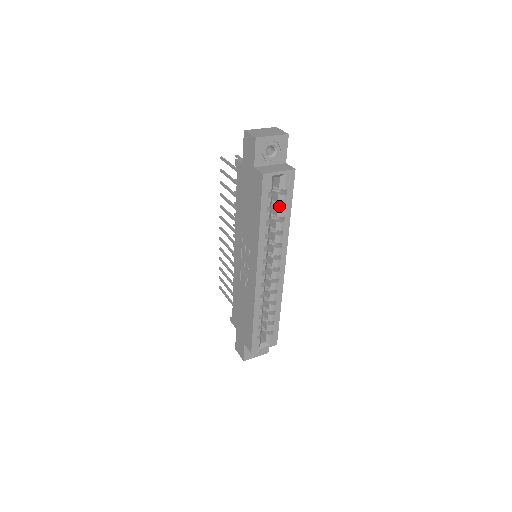
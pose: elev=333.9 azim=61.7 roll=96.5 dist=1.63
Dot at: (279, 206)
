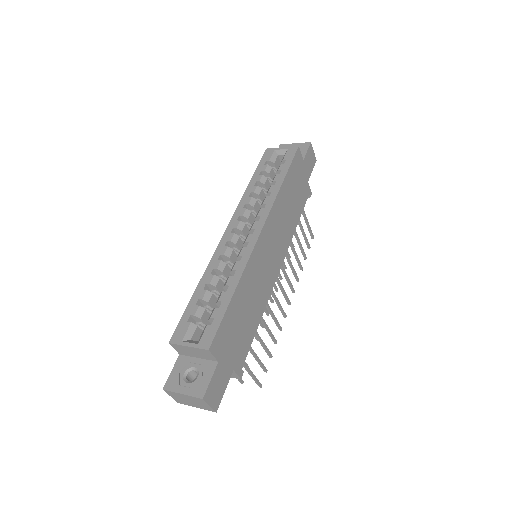
Dot at: occluded
